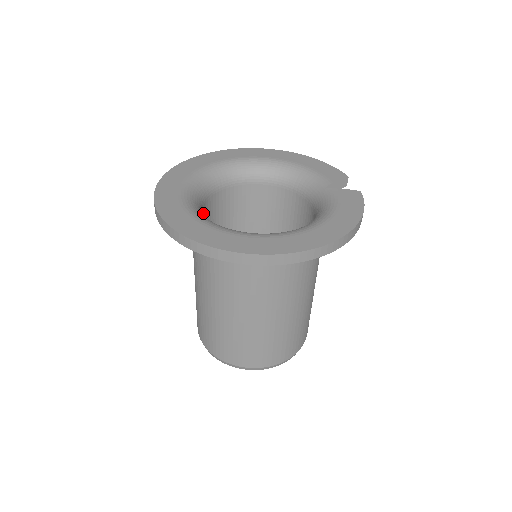
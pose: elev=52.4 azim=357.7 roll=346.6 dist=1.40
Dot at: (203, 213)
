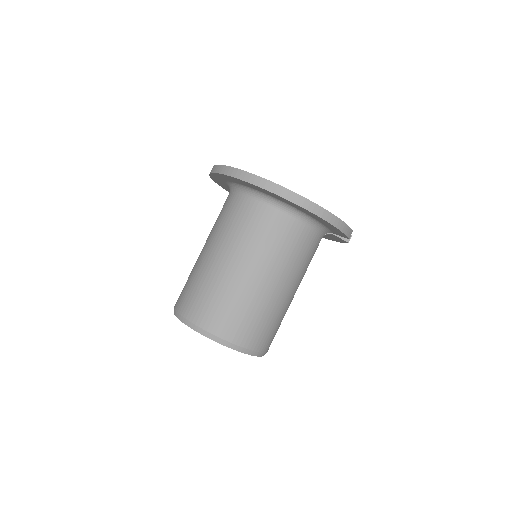
Dot at: occluded
